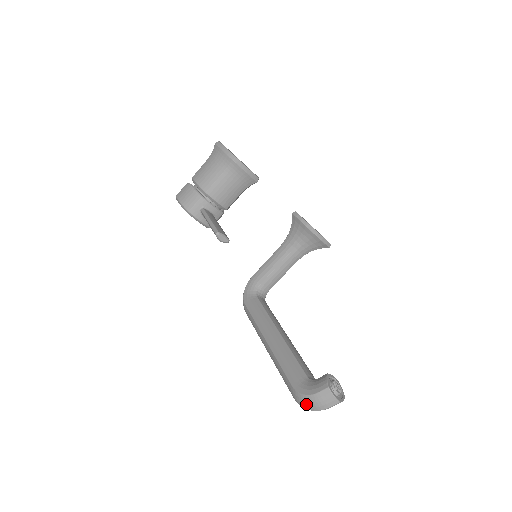
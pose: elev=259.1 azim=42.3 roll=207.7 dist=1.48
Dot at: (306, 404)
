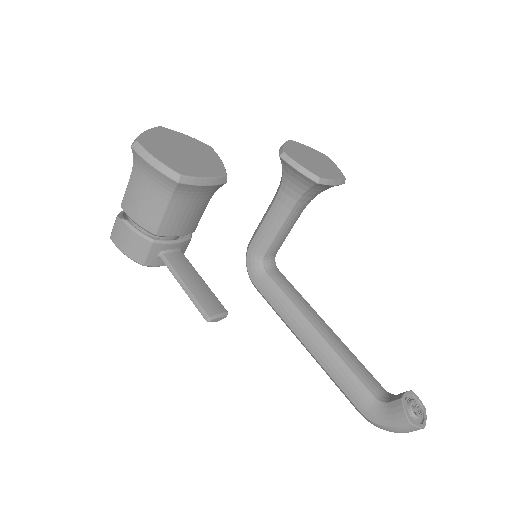
Dot at: occluded
